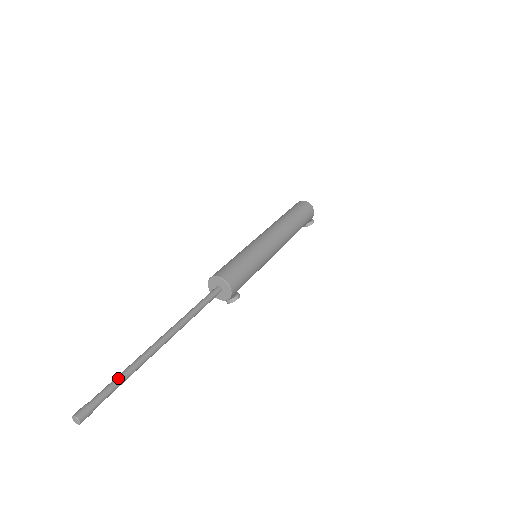
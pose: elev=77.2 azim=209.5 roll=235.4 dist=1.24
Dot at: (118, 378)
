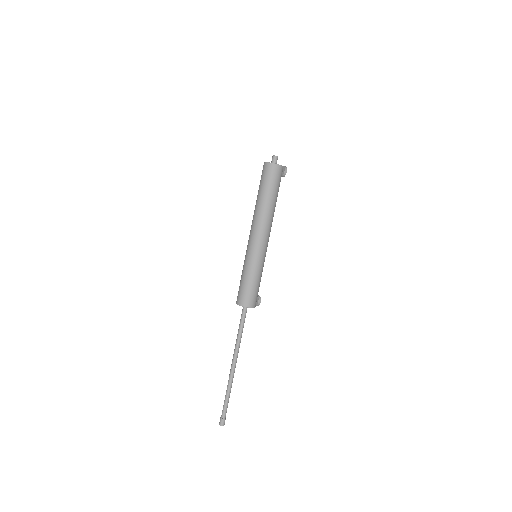
Dot at: (226, 399)
